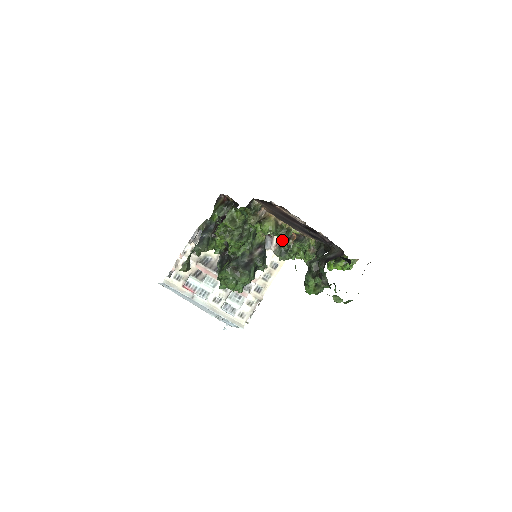
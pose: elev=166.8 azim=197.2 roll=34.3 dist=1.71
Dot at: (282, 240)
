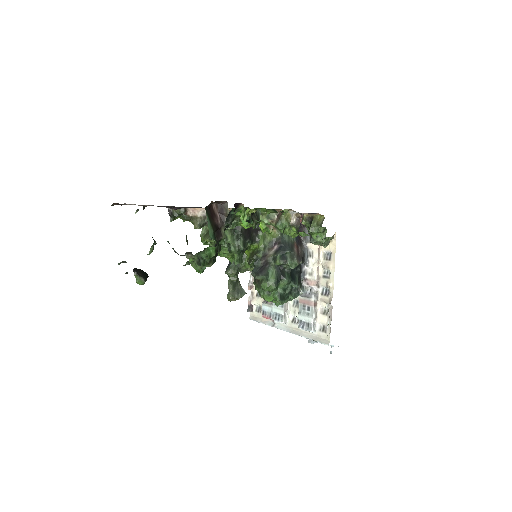
Dot at: occluded
